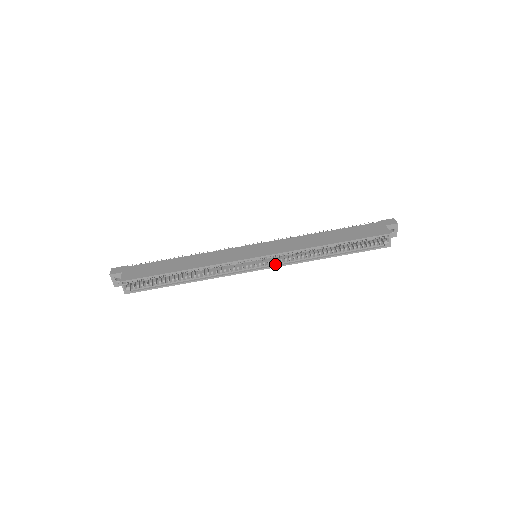
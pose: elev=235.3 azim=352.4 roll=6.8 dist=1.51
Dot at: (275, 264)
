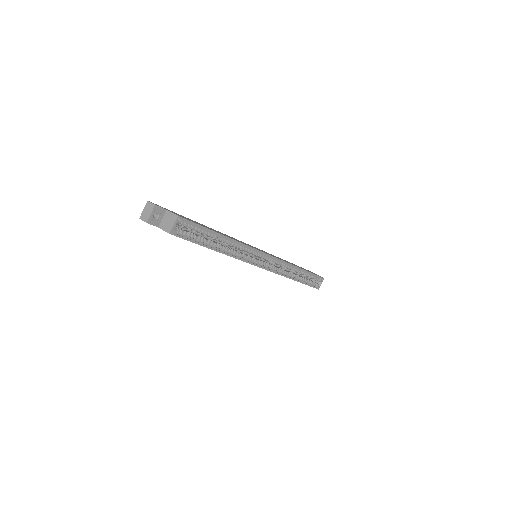
Dot at: (270, 268)
